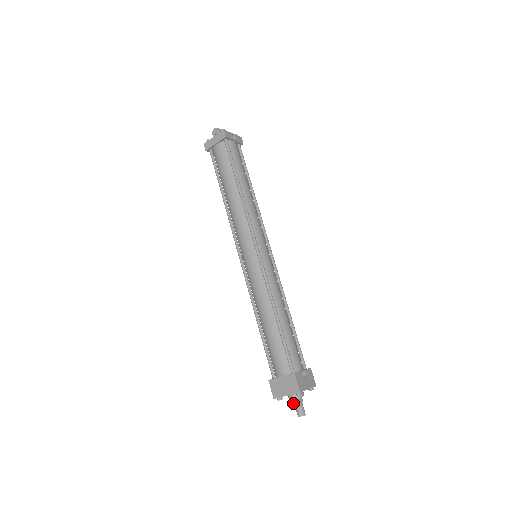
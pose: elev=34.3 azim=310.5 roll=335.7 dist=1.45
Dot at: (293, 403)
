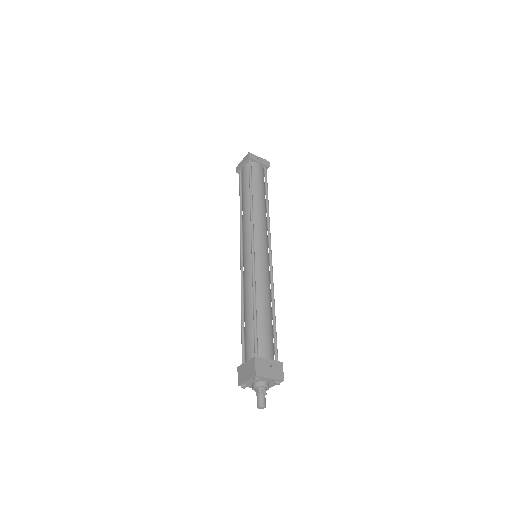
Dot at: occluded
